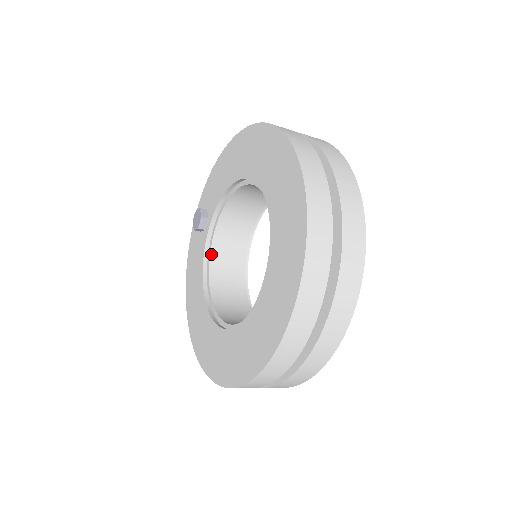
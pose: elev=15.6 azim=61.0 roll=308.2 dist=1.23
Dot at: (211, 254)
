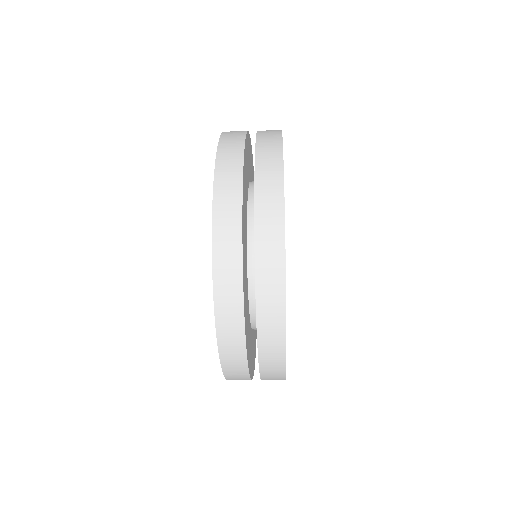
Dot at: occluded
